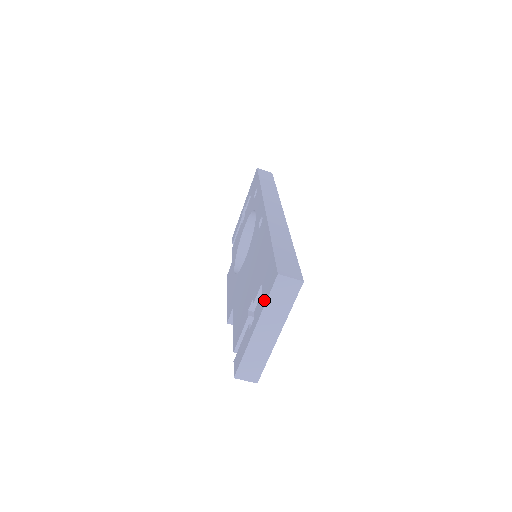
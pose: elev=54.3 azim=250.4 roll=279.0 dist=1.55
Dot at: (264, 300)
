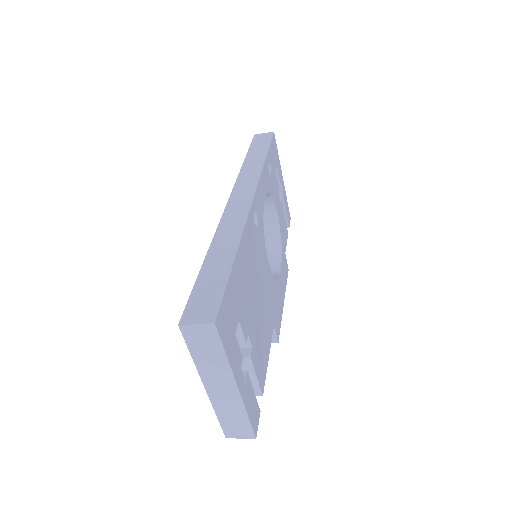
Dot at: occluded
